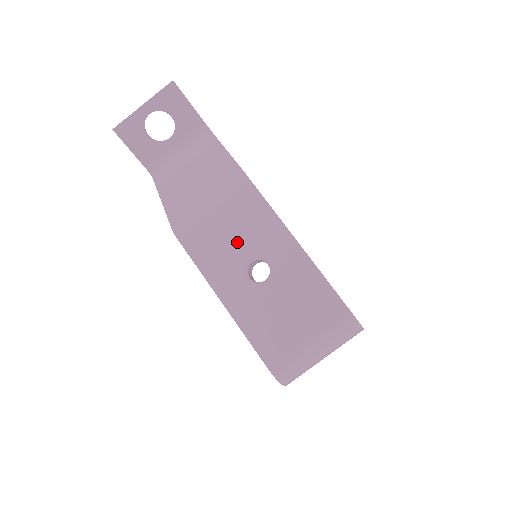
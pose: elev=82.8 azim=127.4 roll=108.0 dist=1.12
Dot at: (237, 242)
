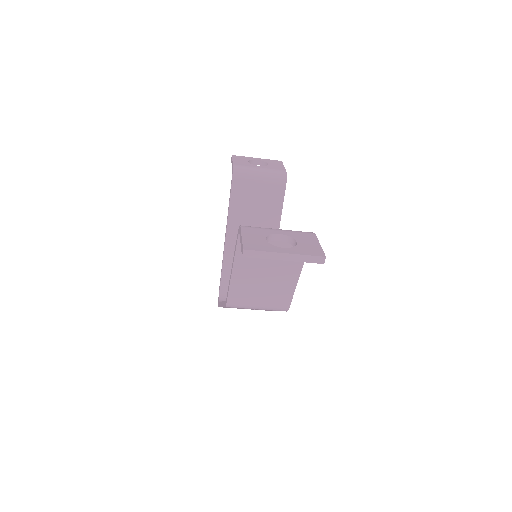
Dot at: occluded
